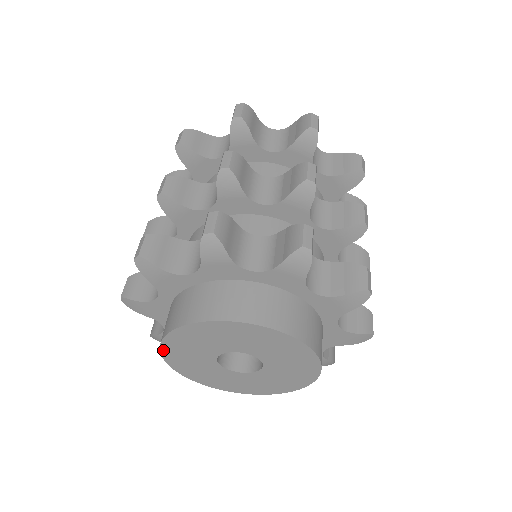
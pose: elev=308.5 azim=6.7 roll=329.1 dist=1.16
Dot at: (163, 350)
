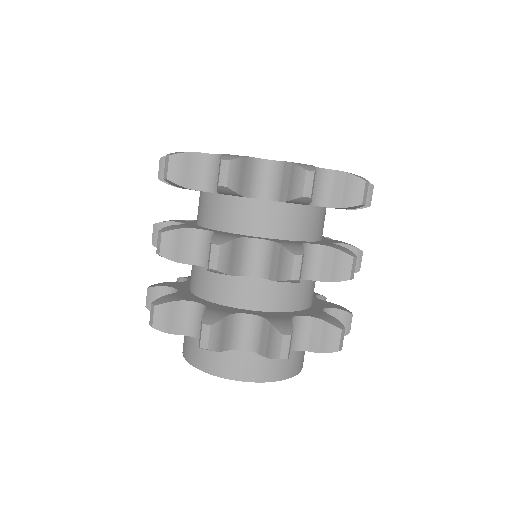
Dot at: occluded
